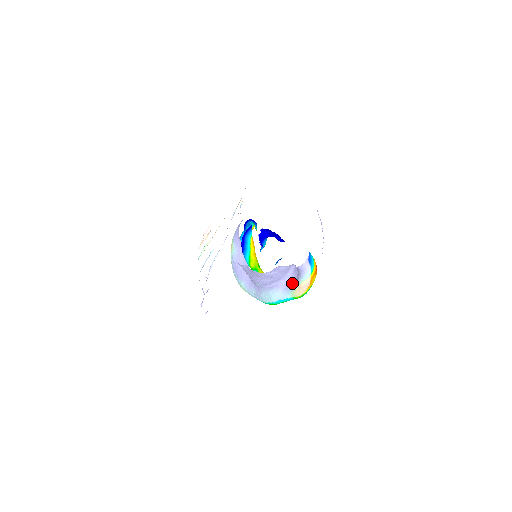
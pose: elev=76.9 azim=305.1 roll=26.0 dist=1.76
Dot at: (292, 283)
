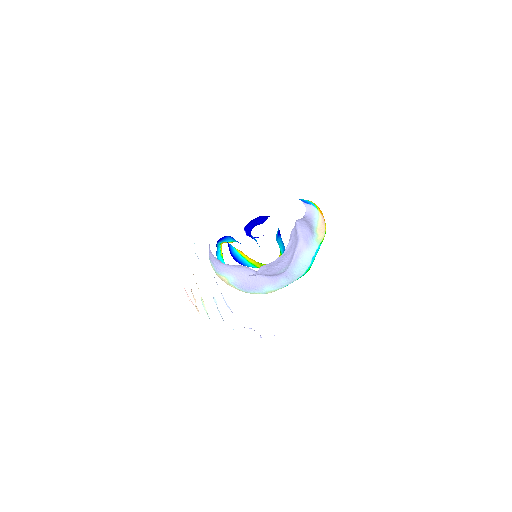
Dot at: (308, 235)
